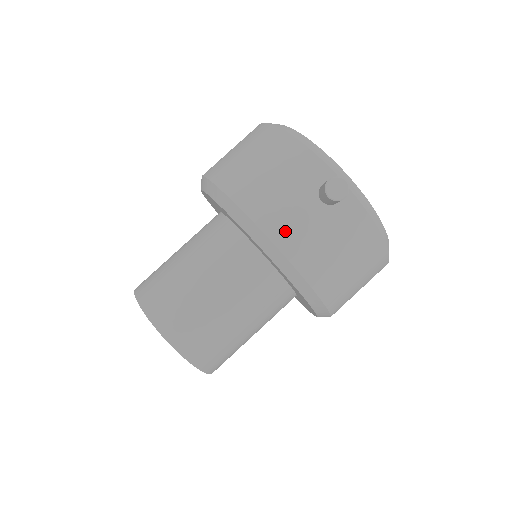
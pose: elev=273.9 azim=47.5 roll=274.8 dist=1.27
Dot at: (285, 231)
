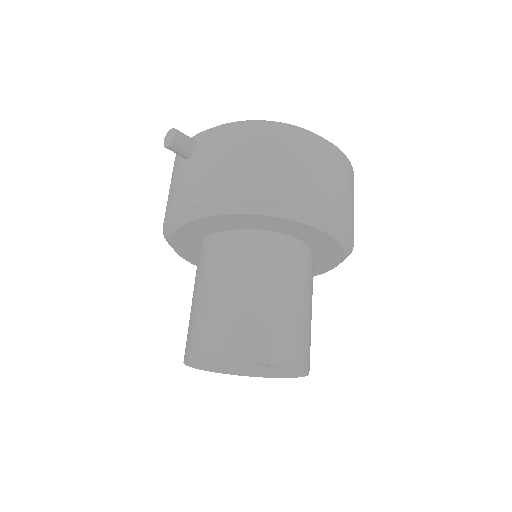
Dot at: (182, 196)
